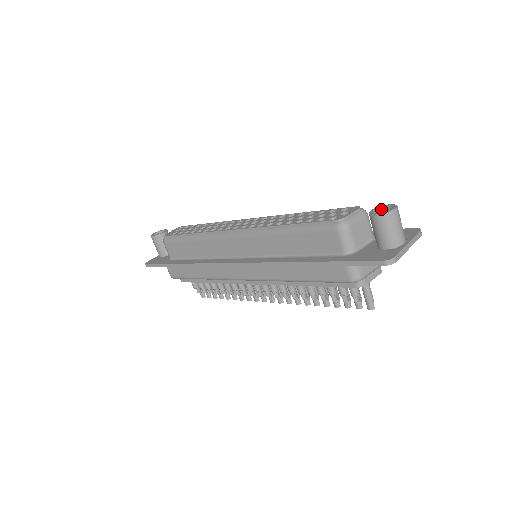
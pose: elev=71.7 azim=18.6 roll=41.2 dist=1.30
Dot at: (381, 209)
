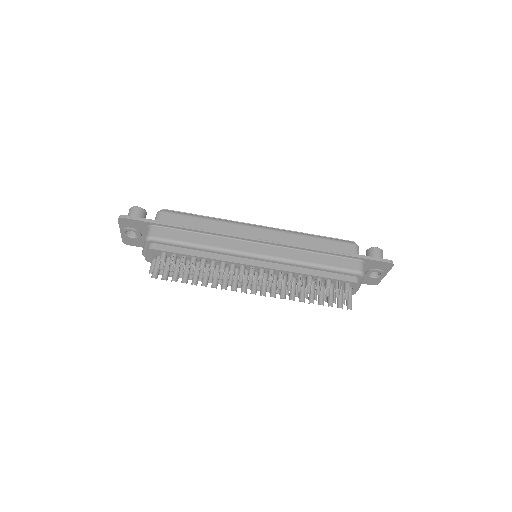
Dot at: occluded
